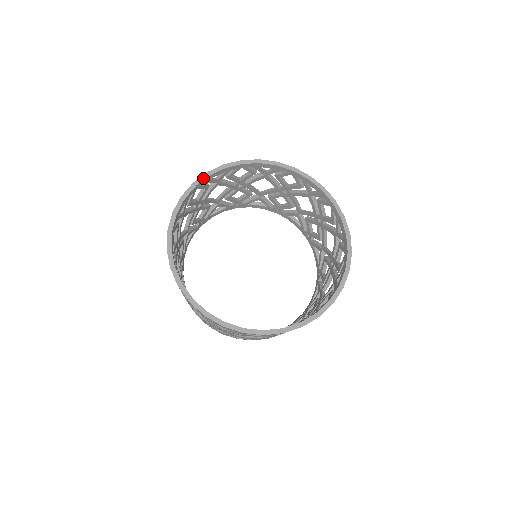
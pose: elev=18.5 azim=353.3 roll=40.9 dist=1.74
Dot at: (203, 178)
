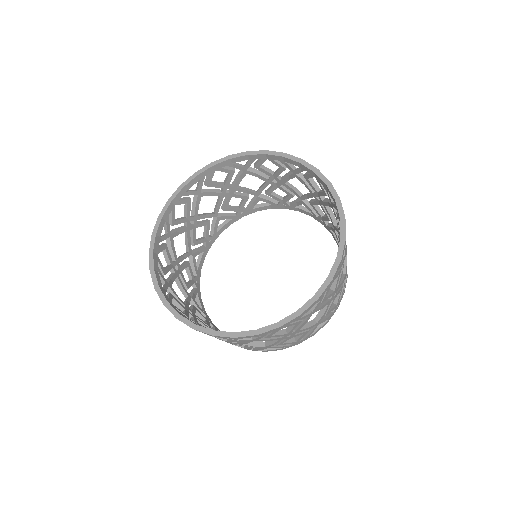
Dot at: (222, 160)
